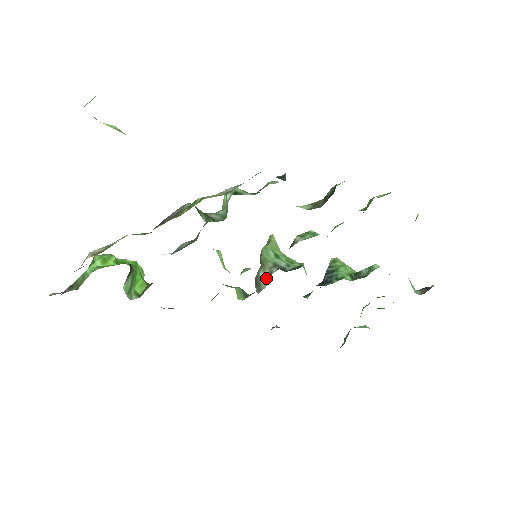
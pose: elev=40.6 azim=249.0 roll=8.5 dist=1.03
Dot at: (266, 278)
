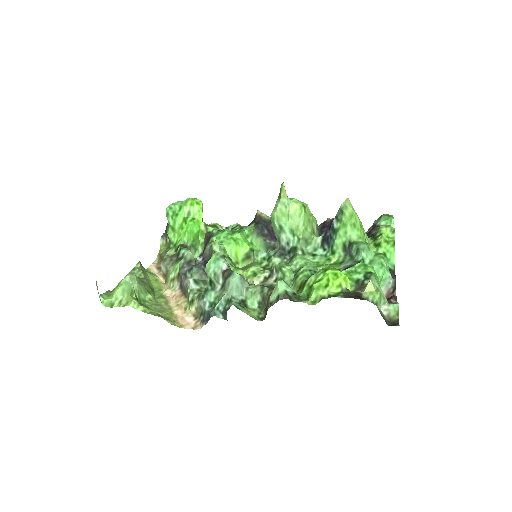
Dot at: occluded
